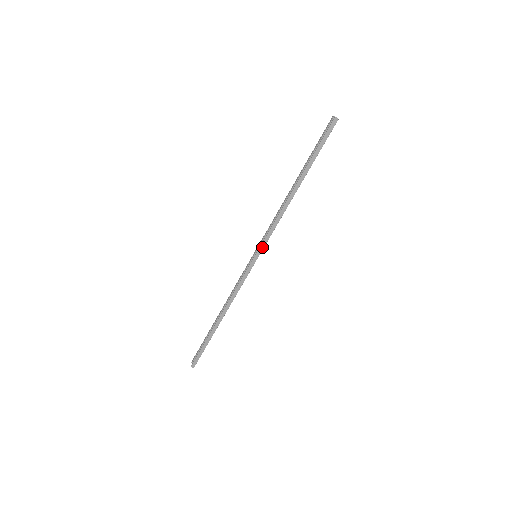
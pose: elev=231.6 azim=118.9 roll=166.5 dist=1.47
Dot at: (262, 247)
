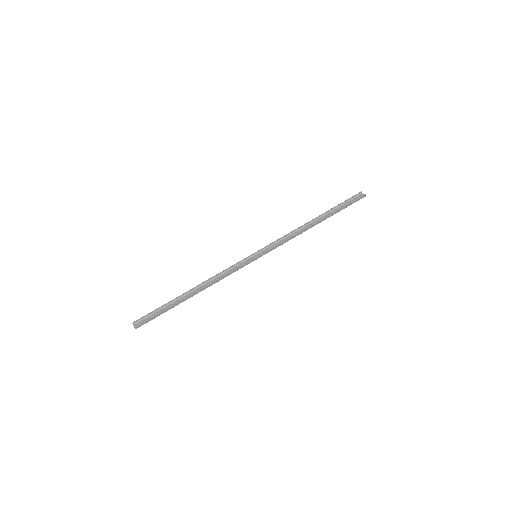
Dot at: (267, 252)
